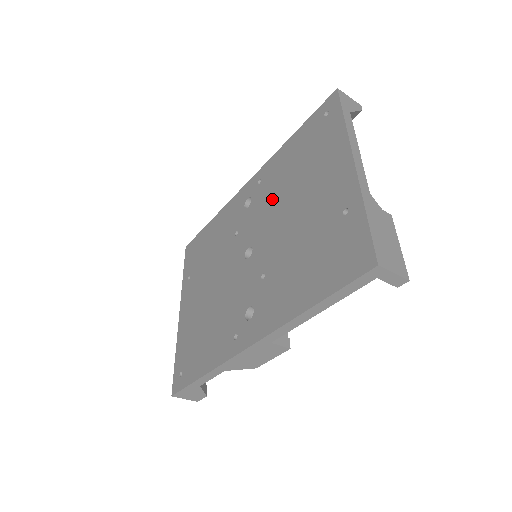
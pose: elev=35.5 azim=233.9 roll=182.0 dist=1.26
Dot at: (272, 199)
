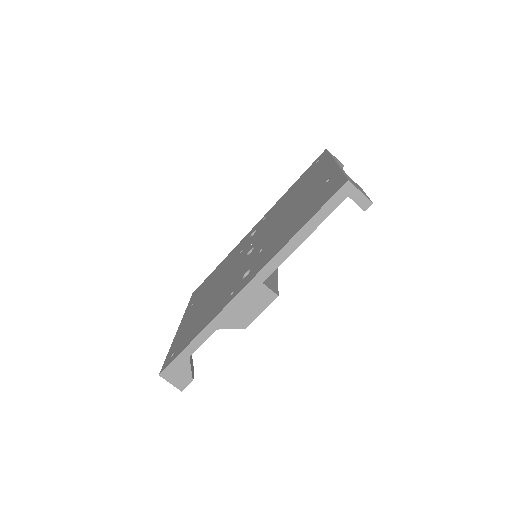
Dot at: (273, 217)
